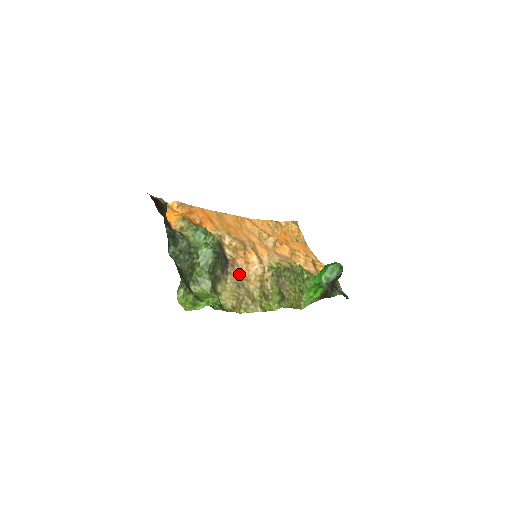
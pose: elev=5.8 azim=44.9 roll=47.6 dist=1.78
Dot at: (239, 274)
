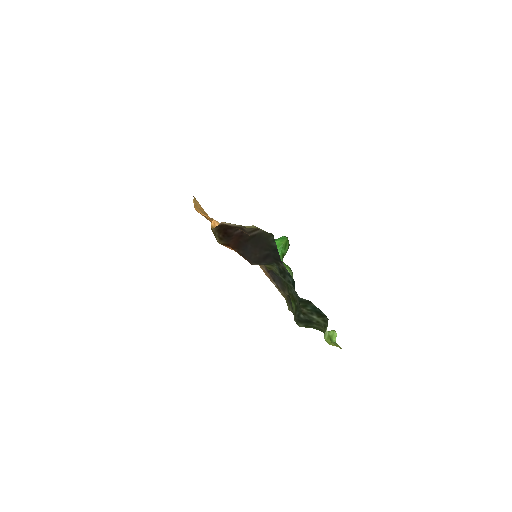
Dot at: occluded
